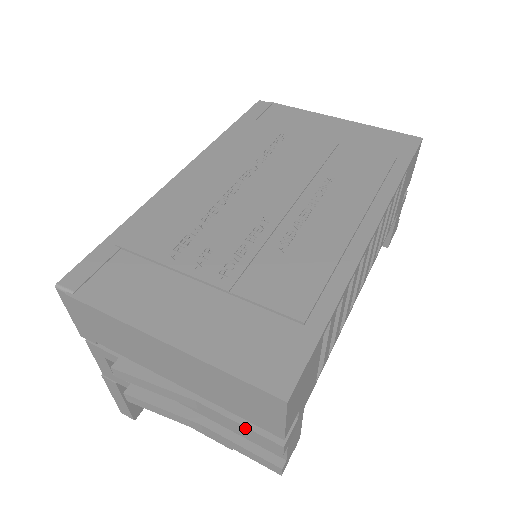
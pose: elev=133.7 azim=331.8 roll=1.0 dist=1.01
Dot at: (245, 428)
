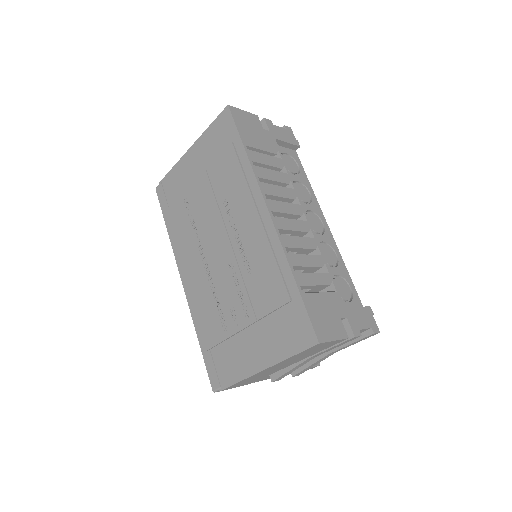
Dot at: (336, 346)
